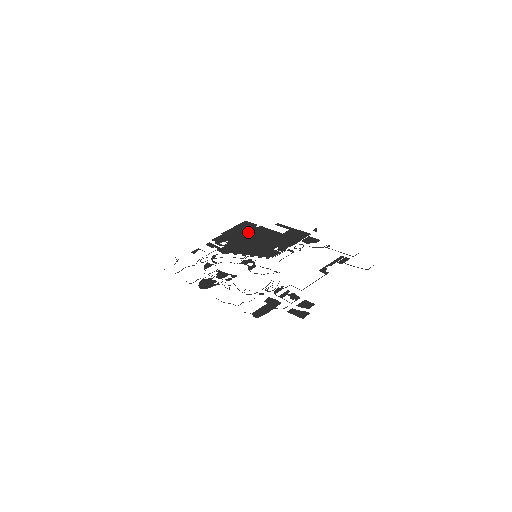
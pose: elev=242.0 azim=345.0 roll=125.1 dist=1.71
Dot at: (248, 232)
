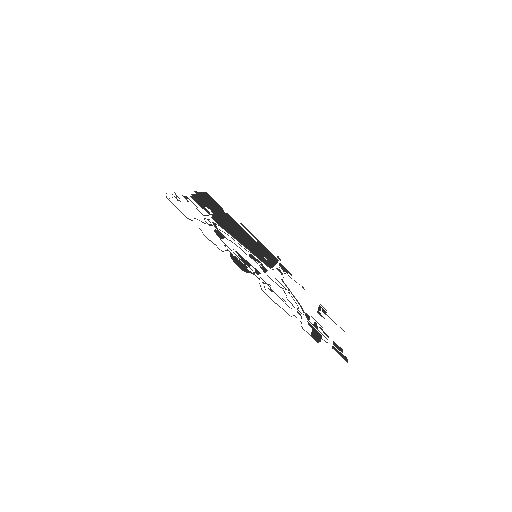
Dot at: (223, 213)
